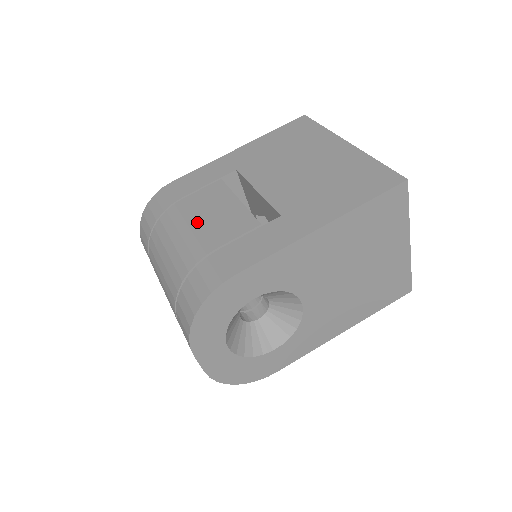
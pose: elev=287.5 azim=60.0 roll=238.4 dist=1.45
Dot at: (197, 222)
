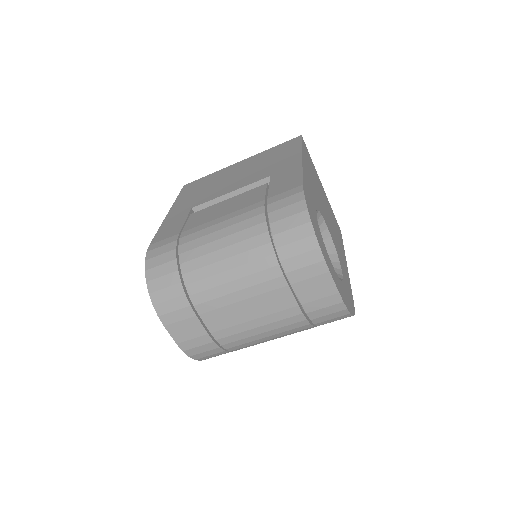
Dot at: (222, 217)
